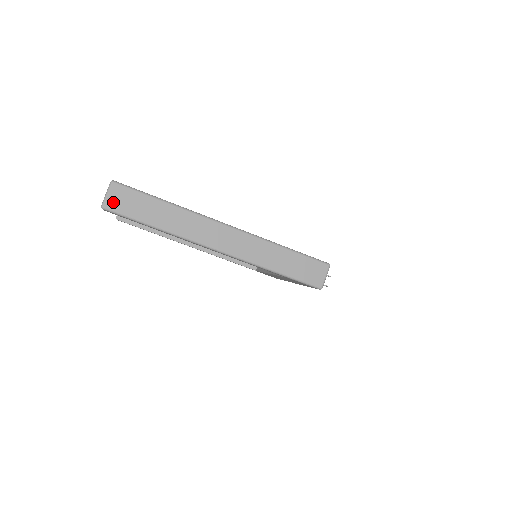
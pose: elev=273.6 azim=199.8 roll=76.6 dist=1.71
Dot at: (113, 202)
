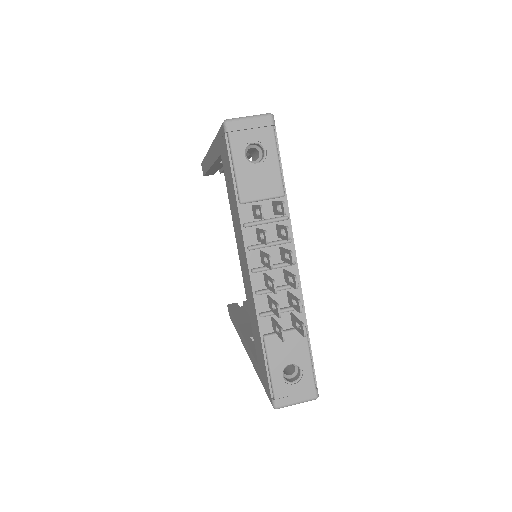
Dot at: occluded
